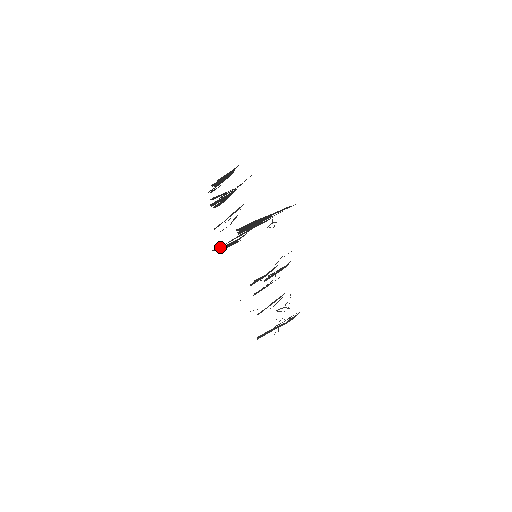
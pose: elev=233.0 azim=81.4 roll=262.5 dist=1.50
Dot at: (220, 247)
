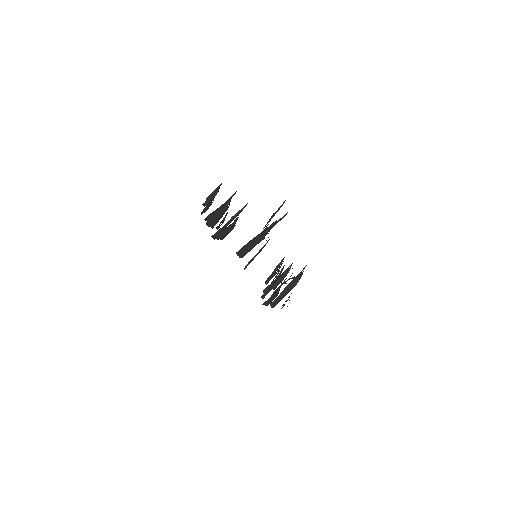
Dot at: (218, 234)
